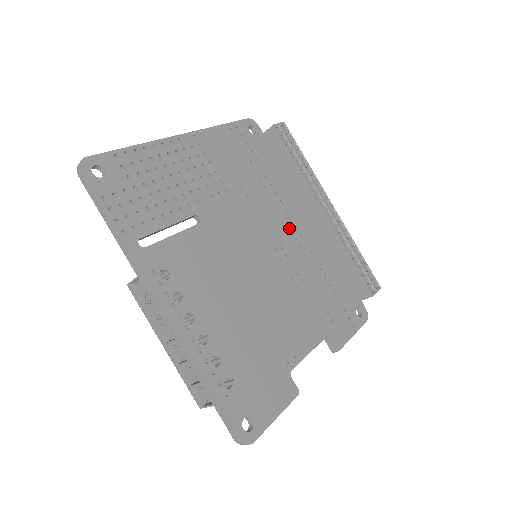
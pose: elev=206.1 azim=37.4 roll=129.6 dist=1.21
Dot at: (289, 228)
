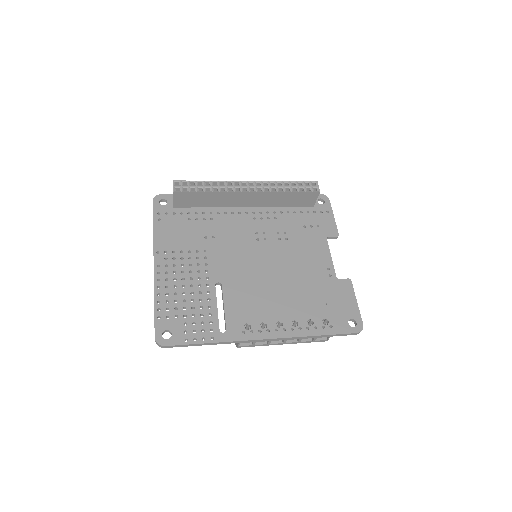
Dot at: (246, 219)
